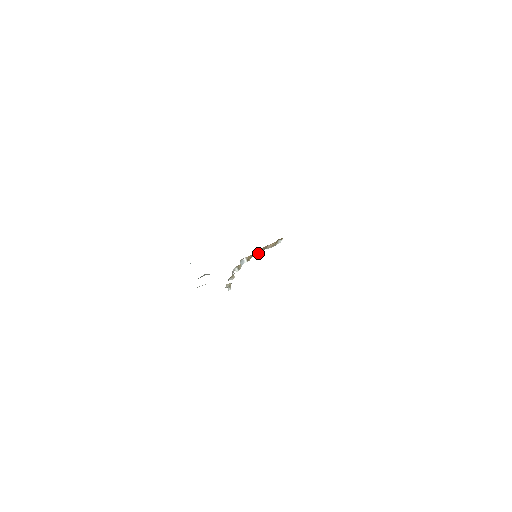
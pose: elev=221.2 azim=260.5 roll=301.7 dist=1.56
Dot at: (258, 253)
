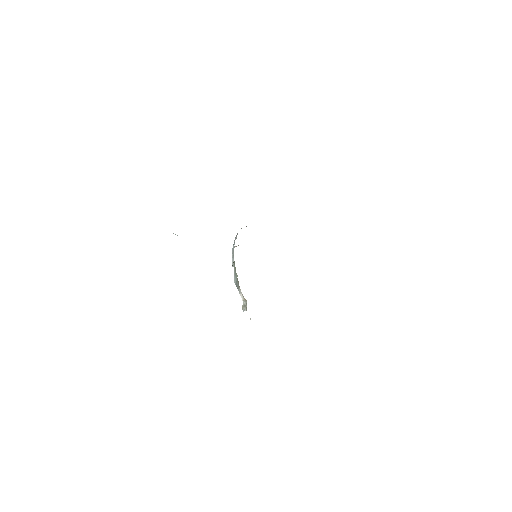
Dot at: occluded
